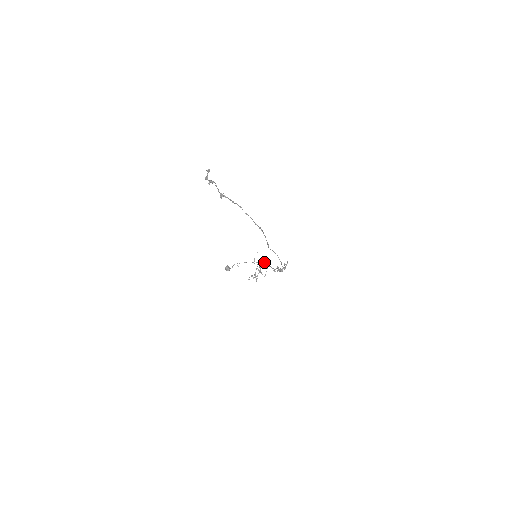
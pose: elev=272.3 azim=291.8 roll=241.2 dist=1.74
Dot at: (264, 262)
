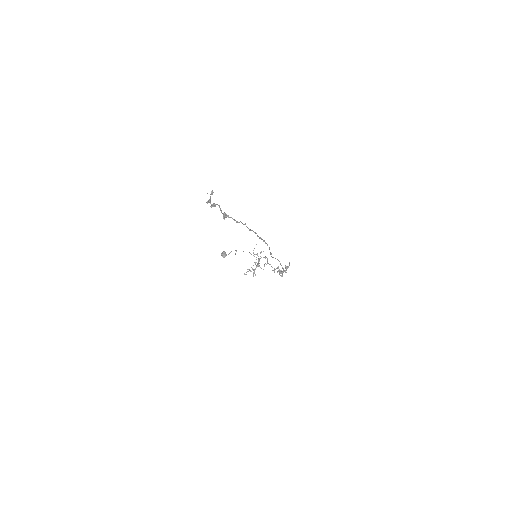
Dot at: (264, 257)
